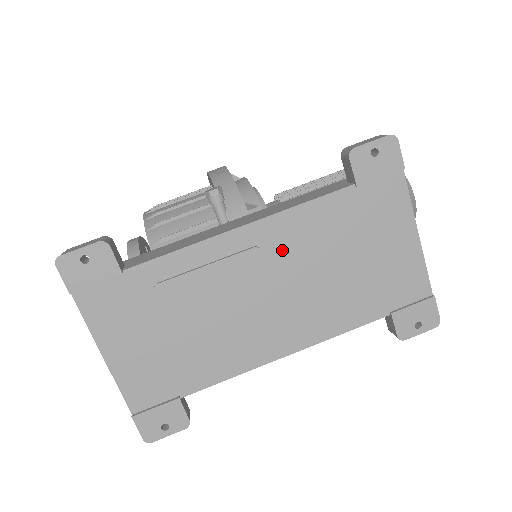
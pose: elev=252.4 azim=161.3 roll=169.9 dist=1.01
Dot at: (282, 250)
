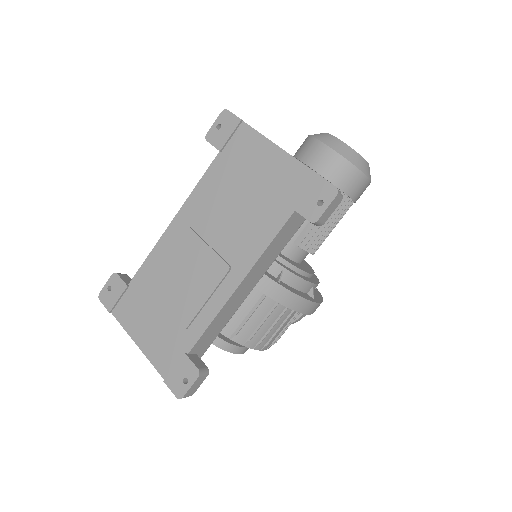
Dot at: (200, 218)
